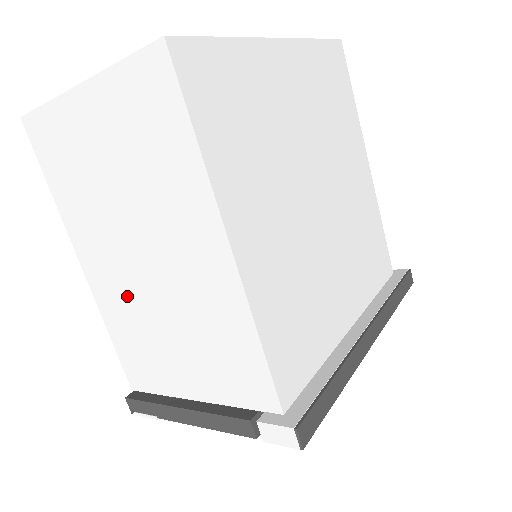
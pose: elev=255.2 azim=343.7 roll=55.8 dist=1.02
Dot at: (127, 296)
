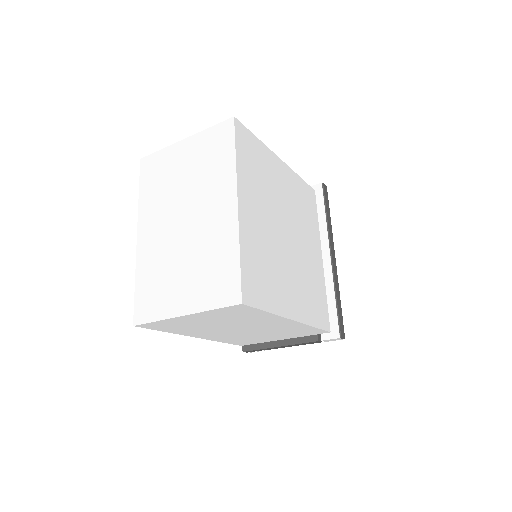
Dot at: (232, 336)
